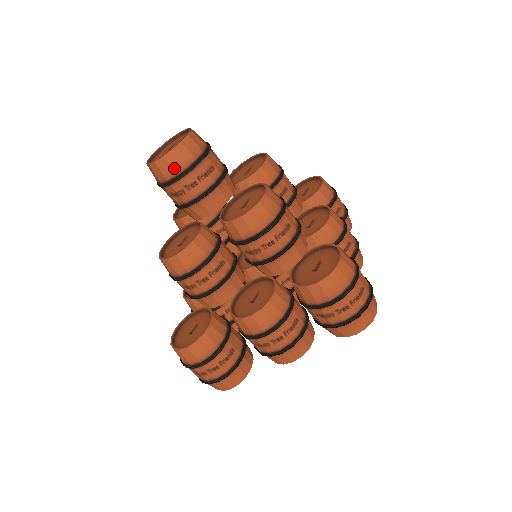
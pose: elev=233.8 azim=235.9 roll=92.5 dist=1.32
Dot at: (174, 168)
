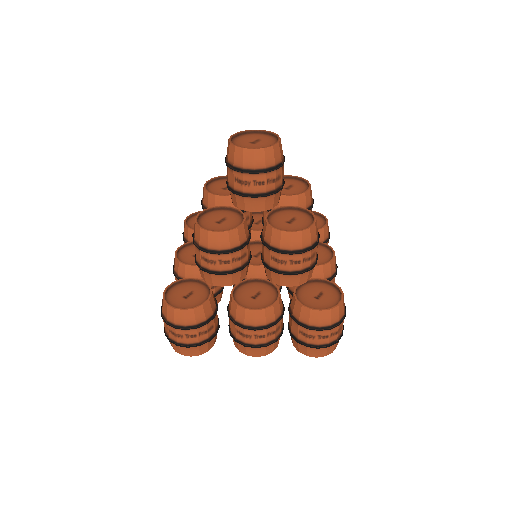
Dot at: (256, 163)
